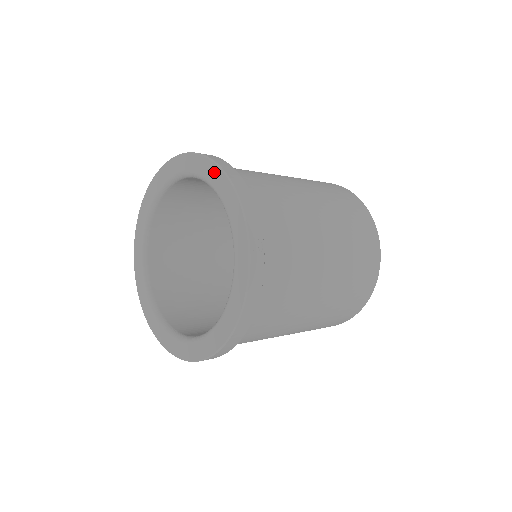
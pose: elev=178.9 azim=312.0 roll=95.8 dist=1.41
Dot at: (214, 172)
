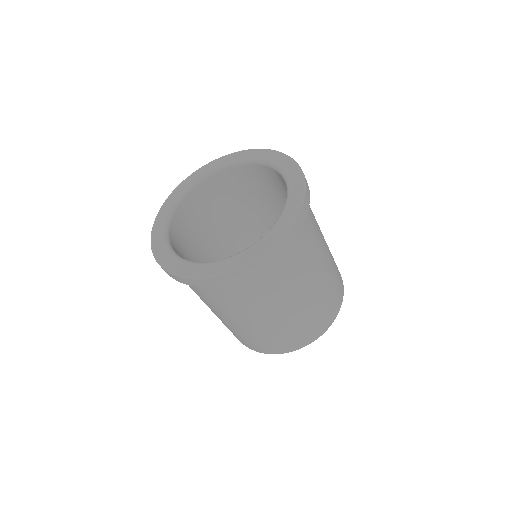
Dot at: (243, 153)
